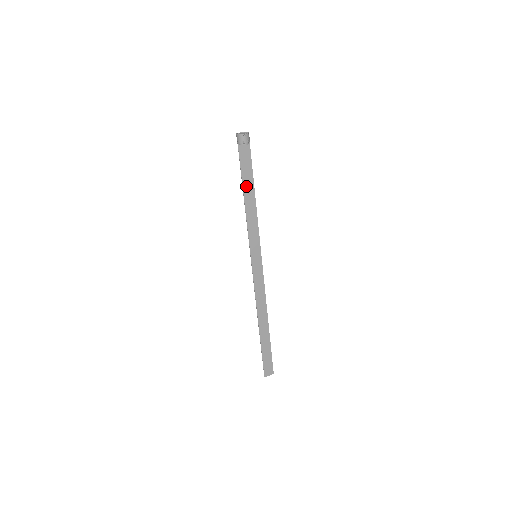
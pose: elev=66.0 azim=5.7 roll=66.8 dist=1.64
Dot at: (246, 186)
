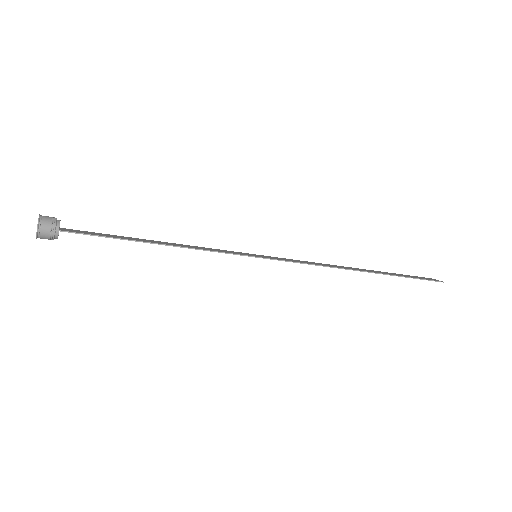
Dot at: (135, 239)
